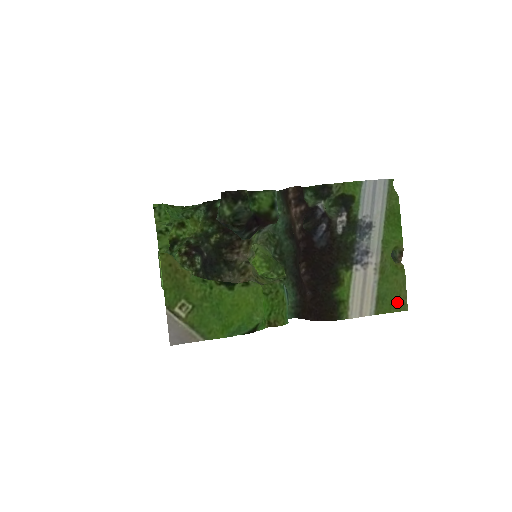
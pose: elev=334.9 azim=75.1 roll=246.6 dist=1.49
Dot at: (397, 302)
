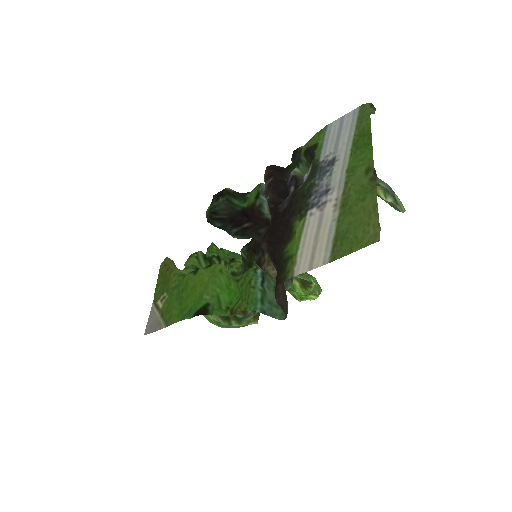
Dot at: (364, 236)
